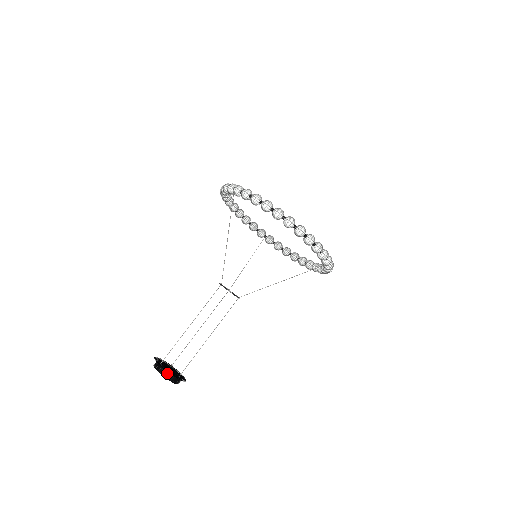
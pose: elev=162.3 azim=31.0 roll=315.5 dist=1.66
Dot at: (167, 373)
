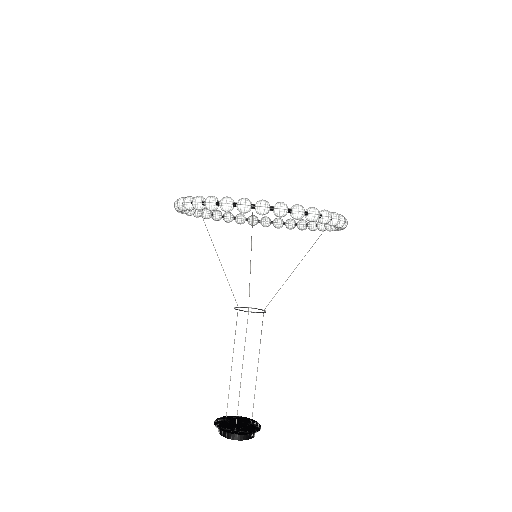
Dot at: (251, 433)
